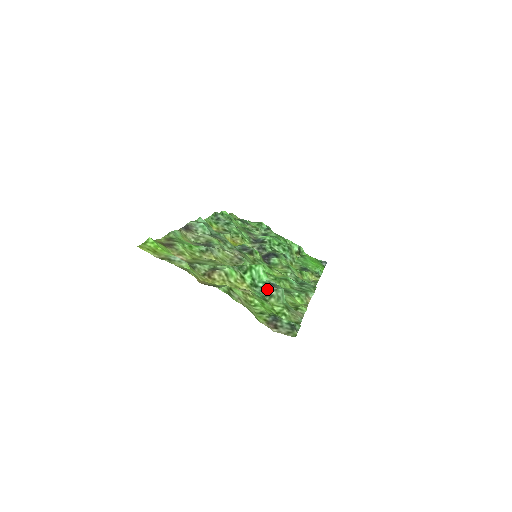
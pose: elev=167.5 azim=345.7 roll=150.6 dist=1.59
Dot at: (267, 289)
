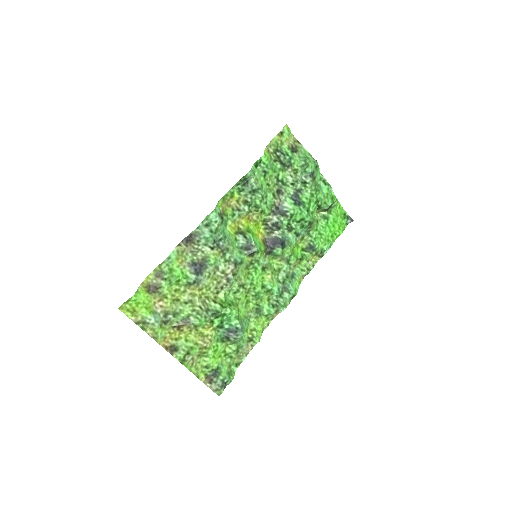
Dot at: (229, 333)
